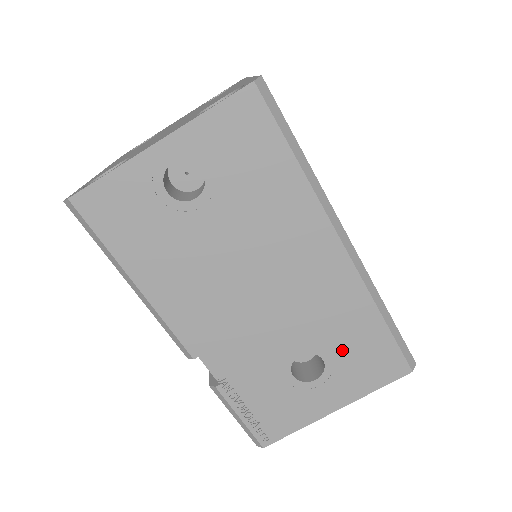
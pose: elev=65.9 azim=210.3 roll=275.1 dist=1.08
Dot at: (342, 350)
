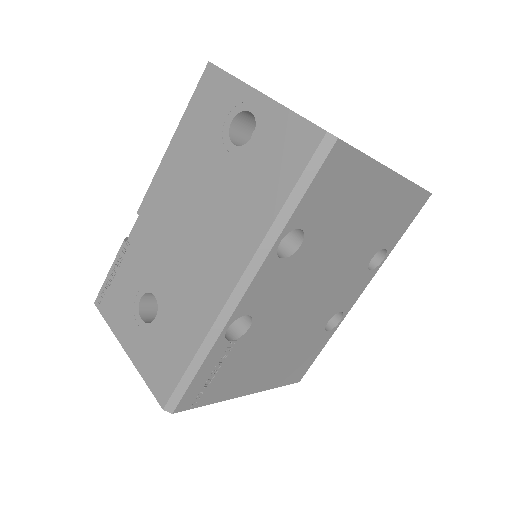
Dot at: (165, 331)
